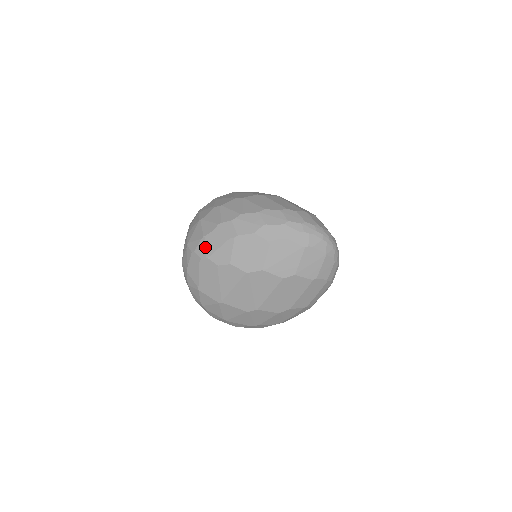
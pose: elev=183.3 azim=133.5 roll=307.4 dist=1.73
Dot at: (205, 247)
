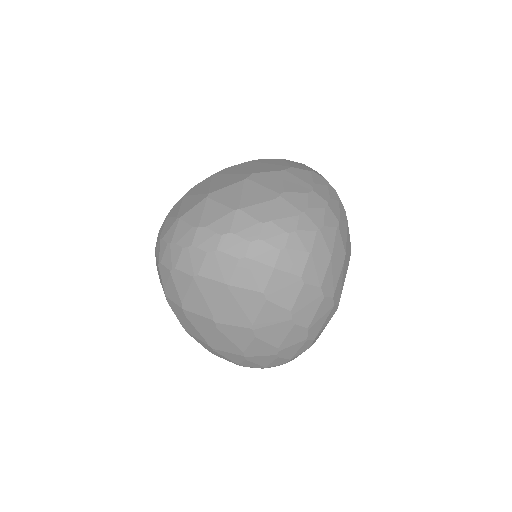
Dot at: occluded
